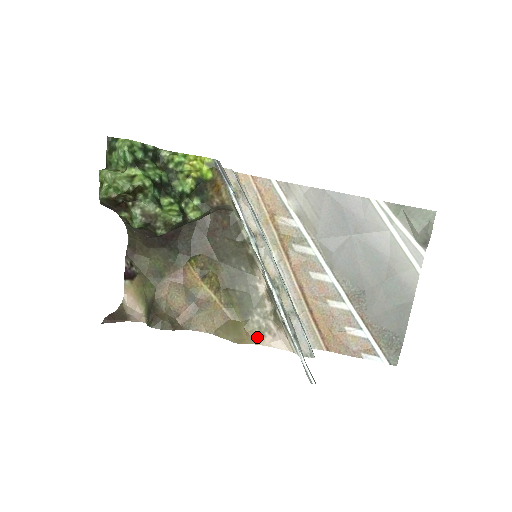
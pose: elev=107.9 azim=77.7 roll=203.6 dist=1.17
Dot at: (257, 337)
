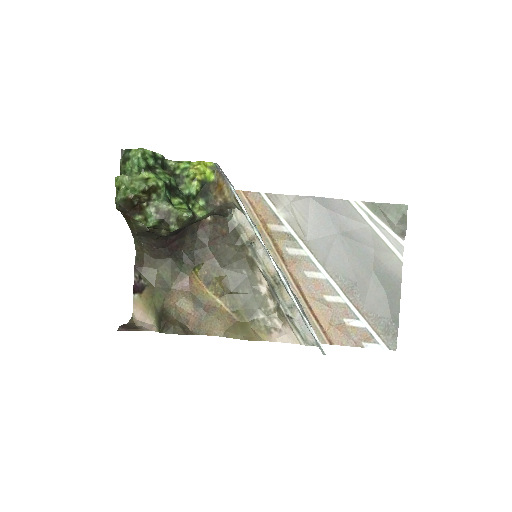
Dot at: (264, 334)
